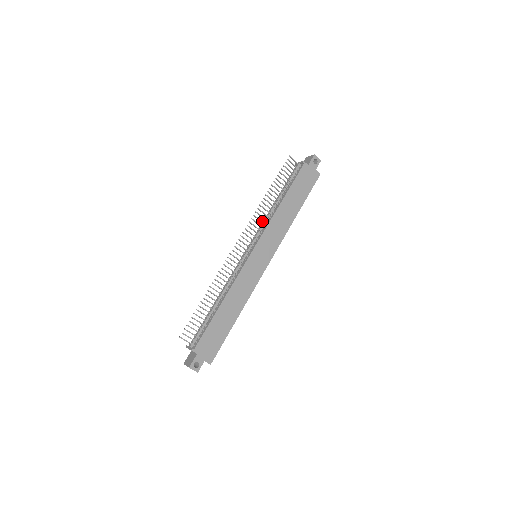
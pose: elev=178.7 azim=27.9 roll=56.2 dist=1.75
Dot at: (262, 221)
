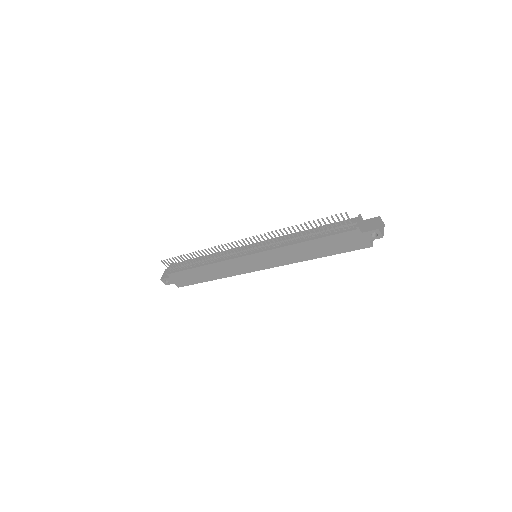
Dot at: occluded
